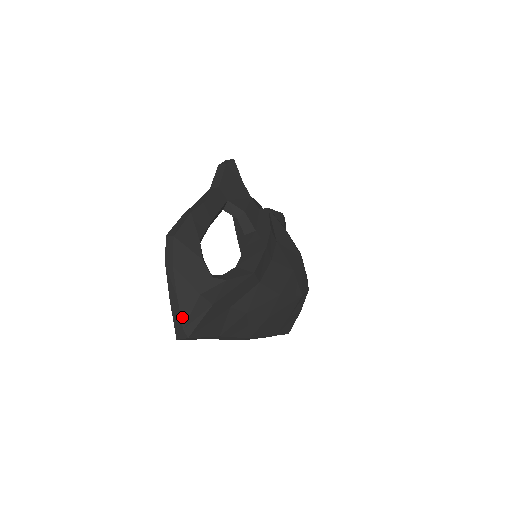
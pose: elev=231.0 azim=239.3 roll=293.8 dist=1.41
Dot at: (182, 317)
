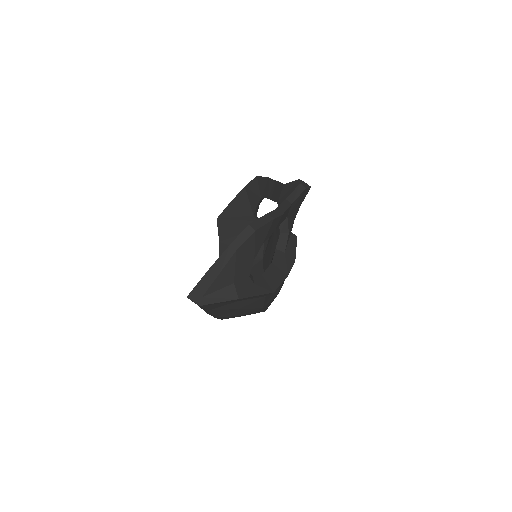
Dot at: (209, 289)
